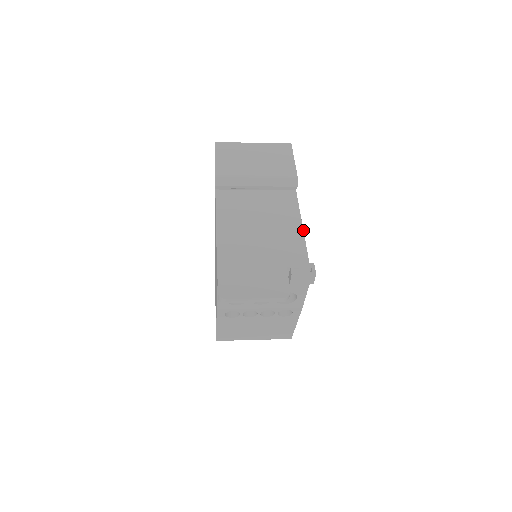
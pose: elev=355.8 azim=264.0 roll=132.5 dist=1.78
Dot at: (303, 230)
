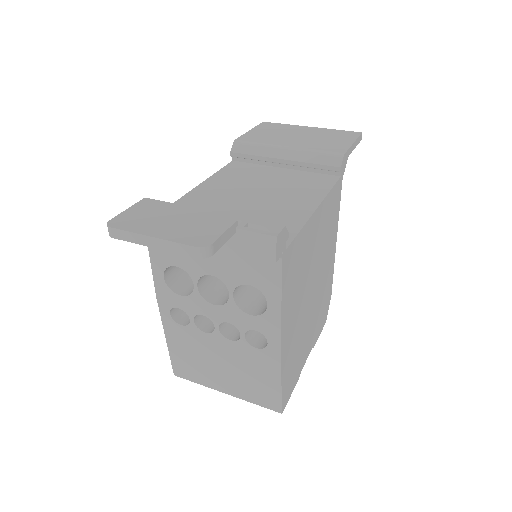
Dot at: (316, 209)
